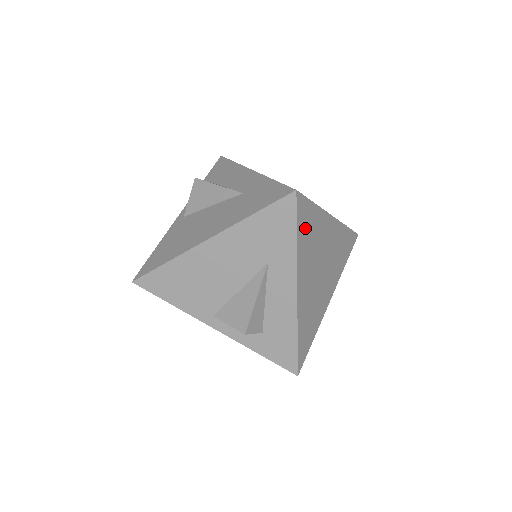
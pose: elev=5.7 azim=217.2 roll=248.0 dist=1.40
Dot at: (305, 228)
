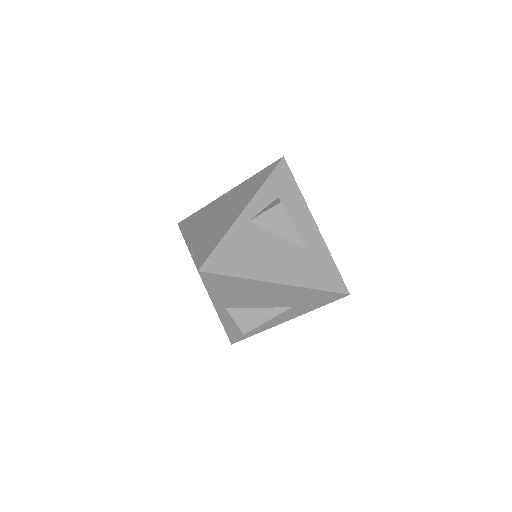
Dot at: occluded
